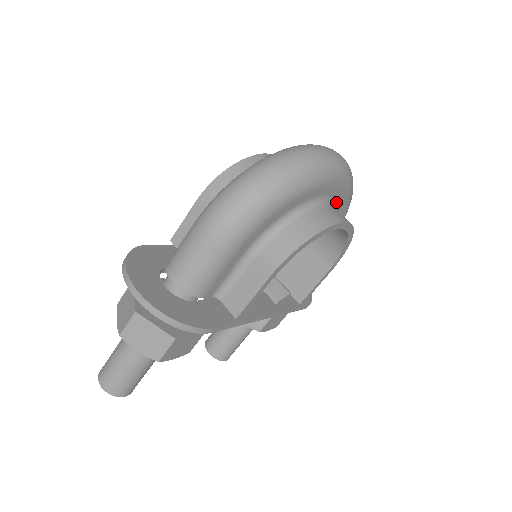
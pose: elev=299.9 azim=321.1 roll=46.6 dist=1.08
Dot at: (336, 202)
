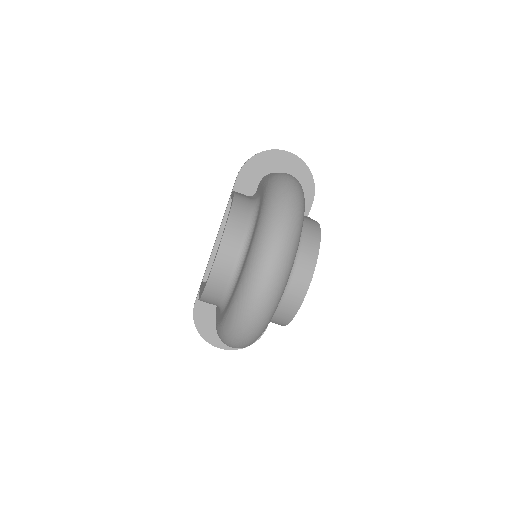
Dot at: occluded
